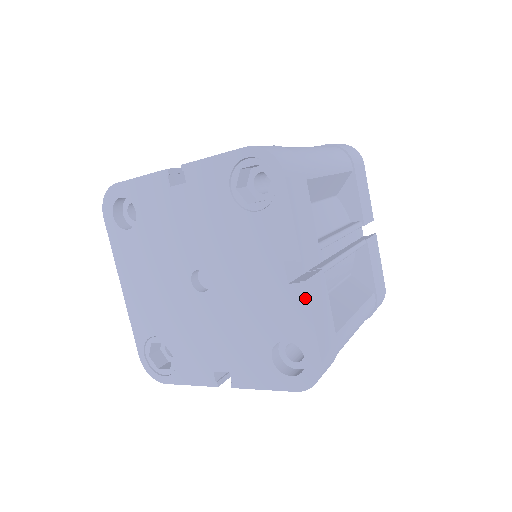
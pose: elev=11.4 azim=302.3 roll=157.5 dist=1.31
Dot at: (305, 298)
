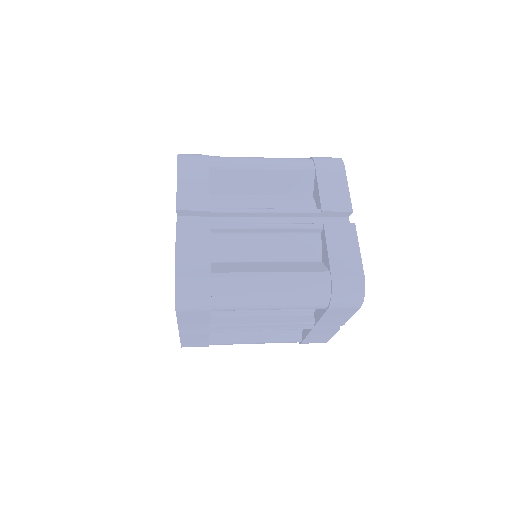
Dot at: (176, 235)
